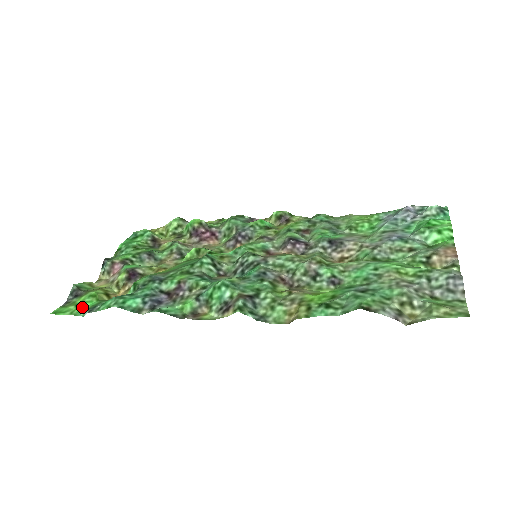
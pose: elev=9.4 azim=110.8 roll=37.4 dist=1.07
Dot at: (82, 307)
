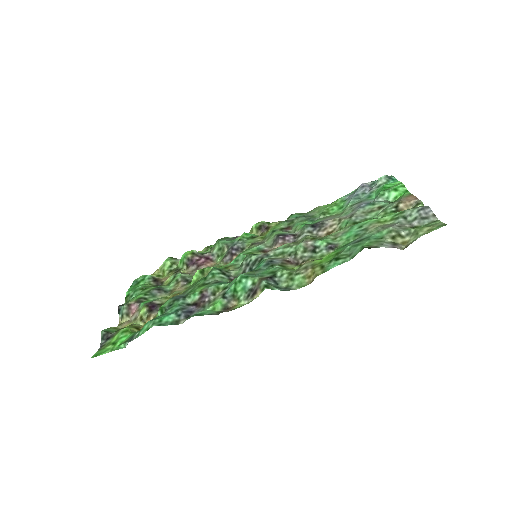
Dot at: (120, 342)
